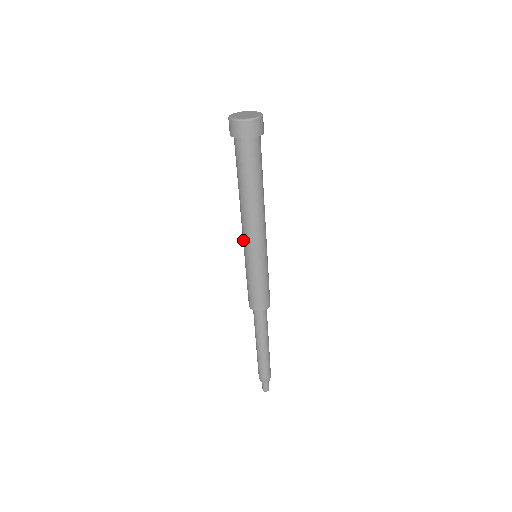
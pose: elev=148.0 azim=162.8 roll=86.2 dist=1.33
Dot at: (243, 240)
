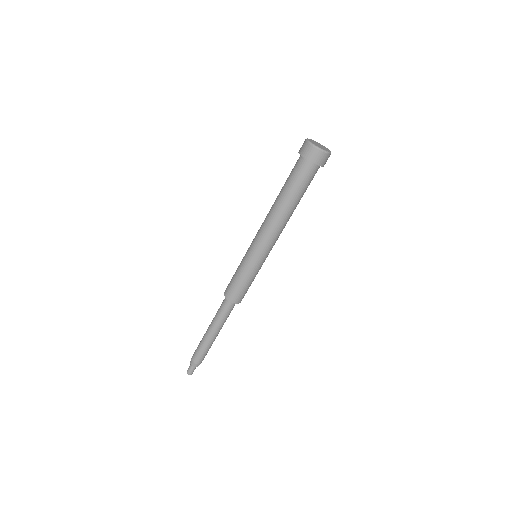
Dot at: (260, 242)
